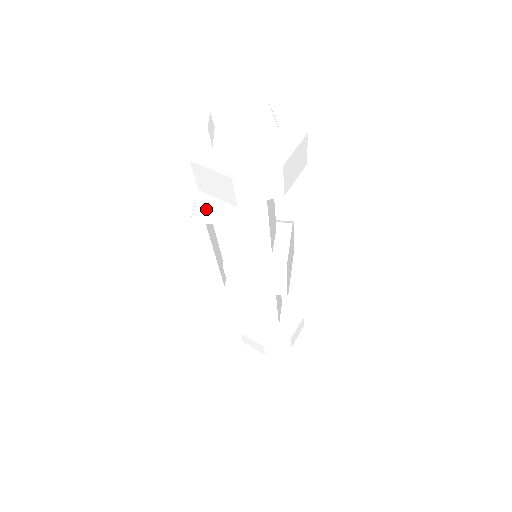
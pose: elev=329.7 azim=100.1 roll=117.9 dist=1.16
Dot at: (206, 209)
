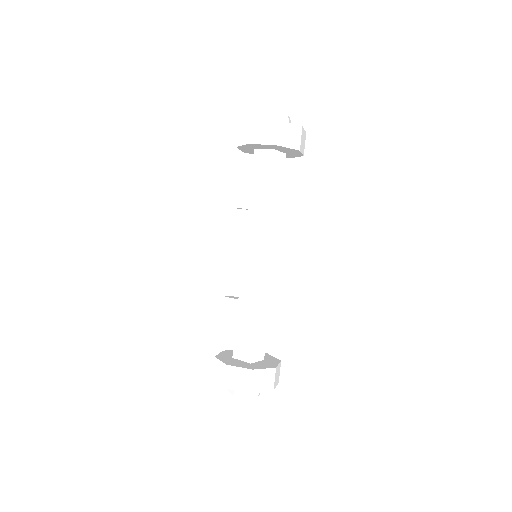
Dot at: (238, 197)
